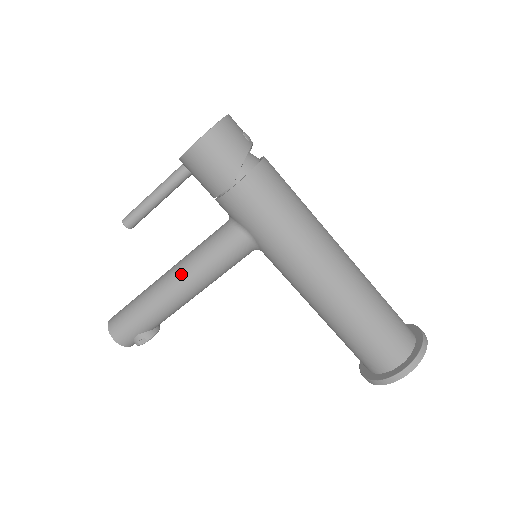
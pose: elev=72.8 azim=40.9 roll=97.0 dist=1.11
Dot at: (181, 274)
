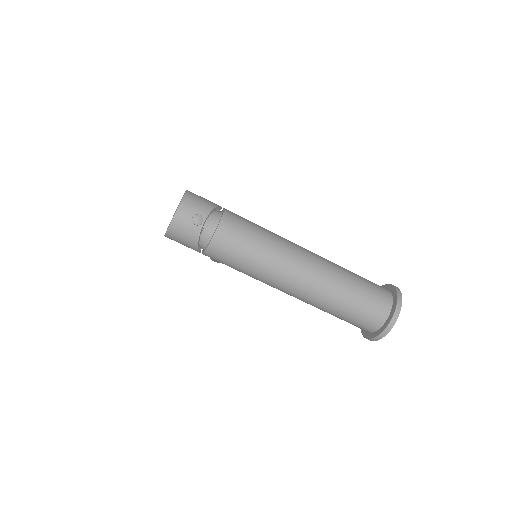
Dot at: occluded
